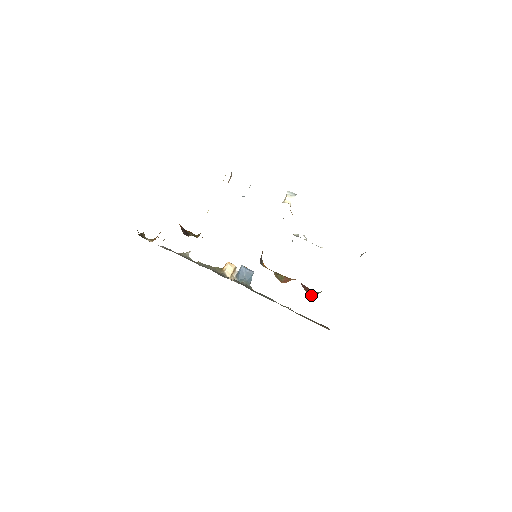
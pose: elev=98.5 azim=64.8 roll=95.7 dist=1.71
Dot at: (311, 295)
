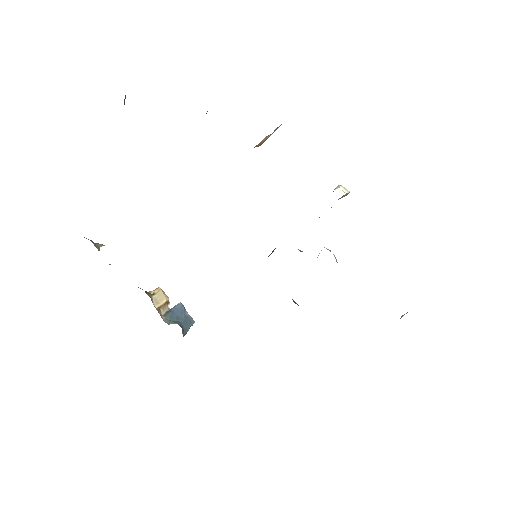
Dot at: occluded
